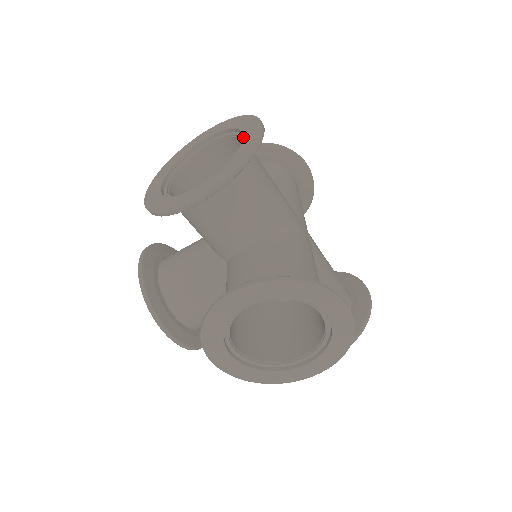
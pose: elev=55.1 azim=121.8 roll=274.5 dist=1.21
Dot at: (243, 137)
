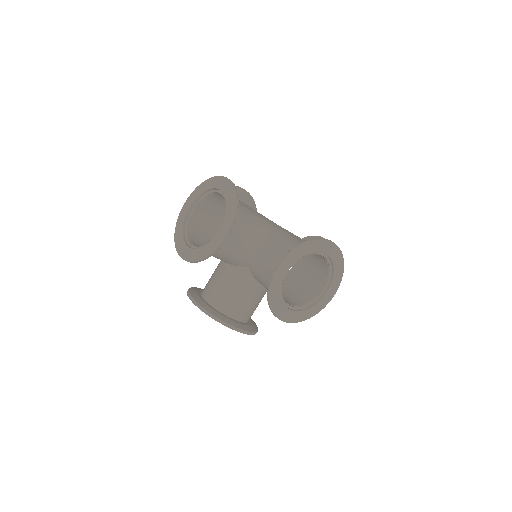
Dot at: (221, 190)
